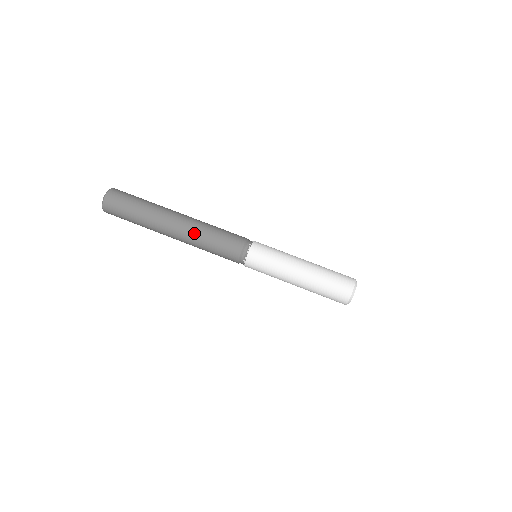
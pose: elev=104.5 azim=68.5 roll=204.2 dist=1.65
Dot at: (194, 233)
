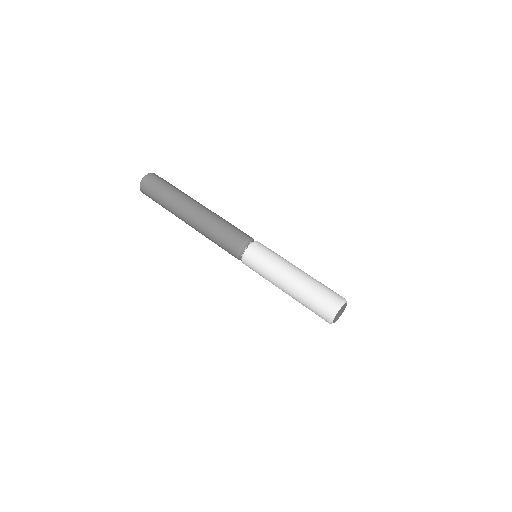
Dot at: (208, 218)
